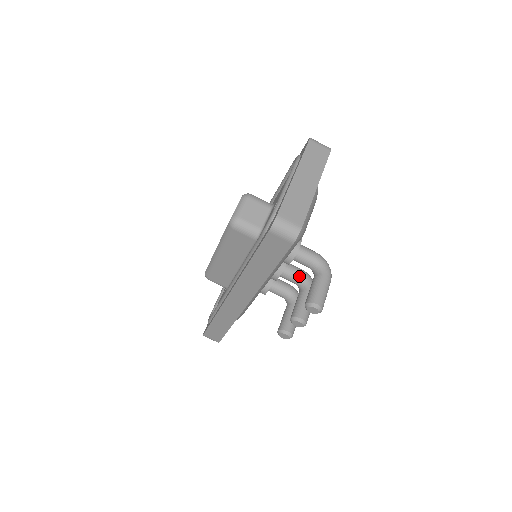
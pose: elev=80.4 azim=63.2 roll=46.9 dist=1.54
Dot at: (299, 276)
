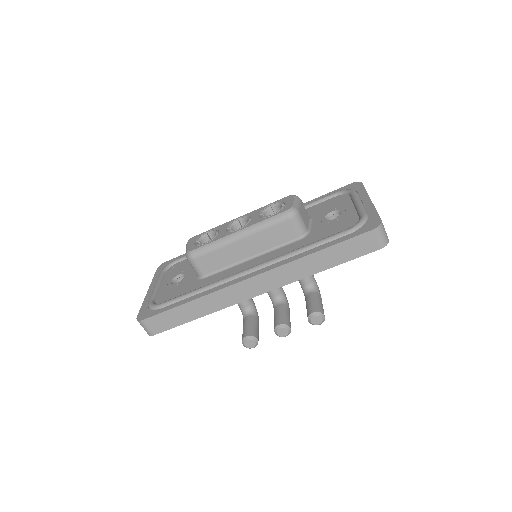
Dot at: (282, 291)
